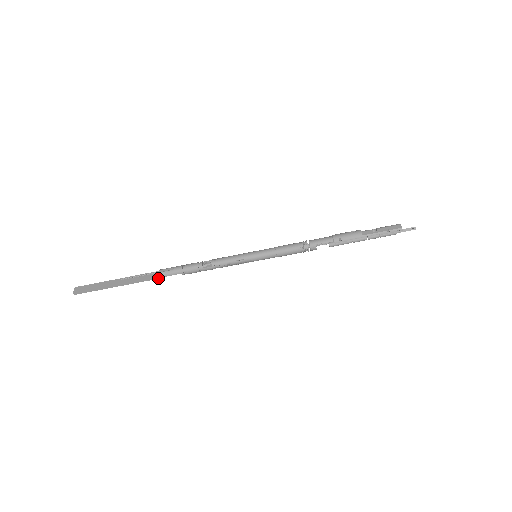
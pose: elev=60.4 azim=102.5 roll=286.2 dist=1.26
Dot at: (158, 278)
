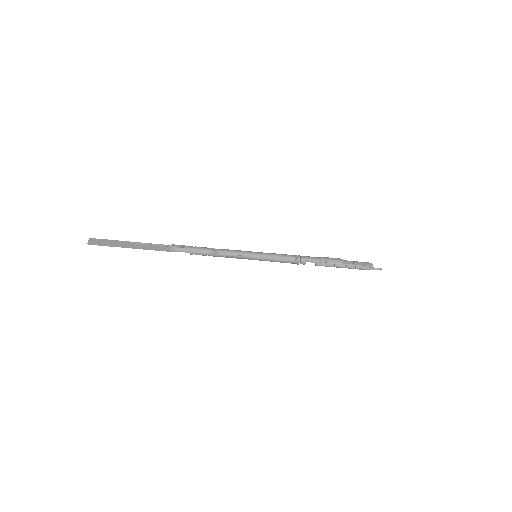
Dot at: (169, 251)
